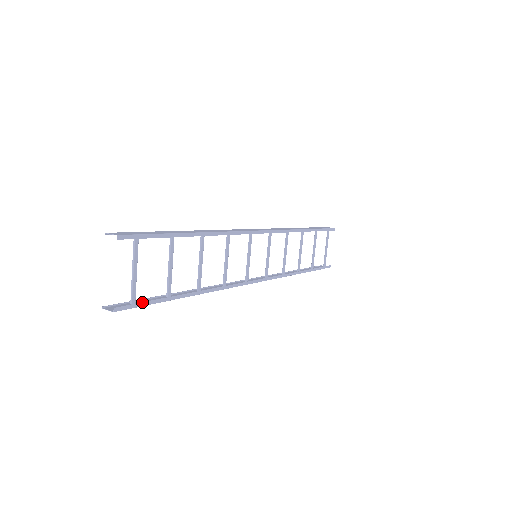
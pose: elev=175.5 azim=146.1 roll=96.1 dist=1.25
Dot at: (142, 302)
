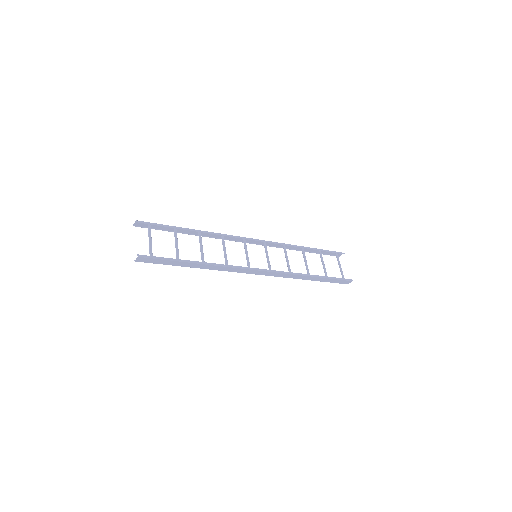
Dot at: (157, 257)
